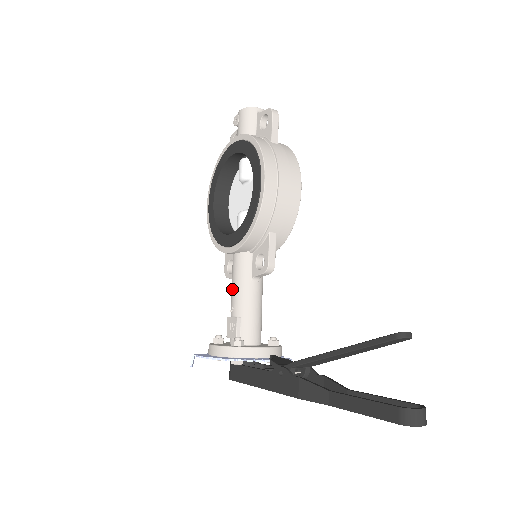
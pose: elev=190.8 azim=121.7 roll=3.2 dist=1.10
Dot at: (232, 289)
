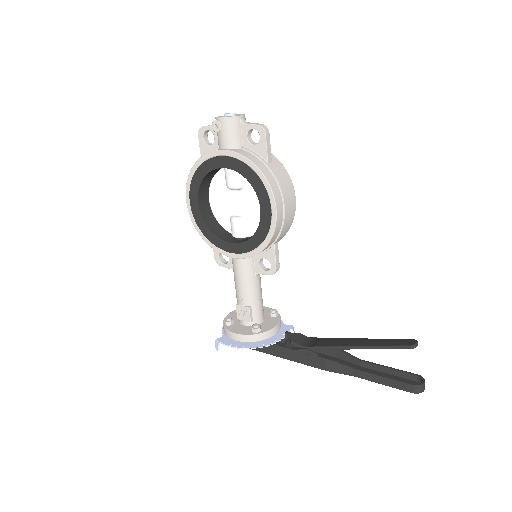
Dot at: (238, 285)
